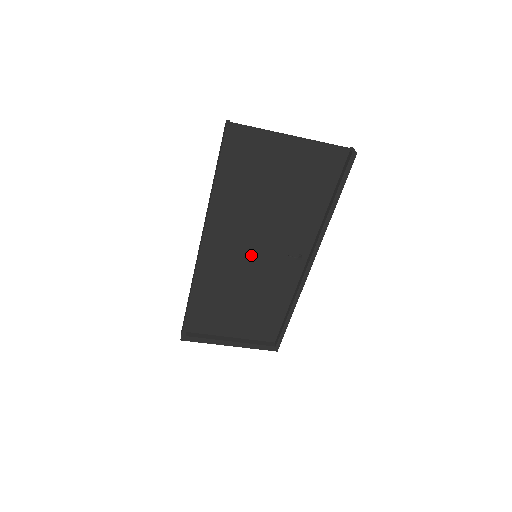
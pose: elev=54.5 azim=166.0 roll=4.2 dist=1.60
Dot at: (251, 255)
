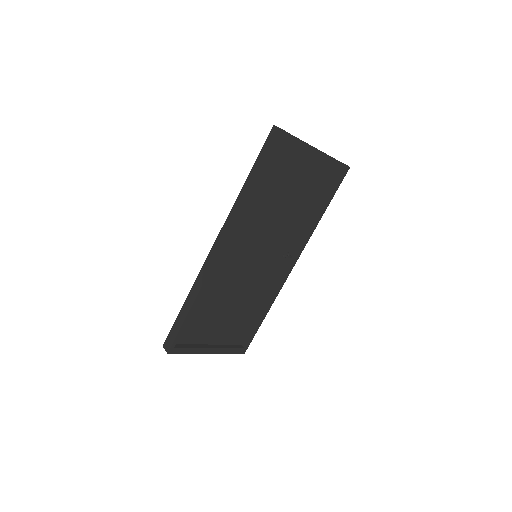
Dot at: (253, 255)
